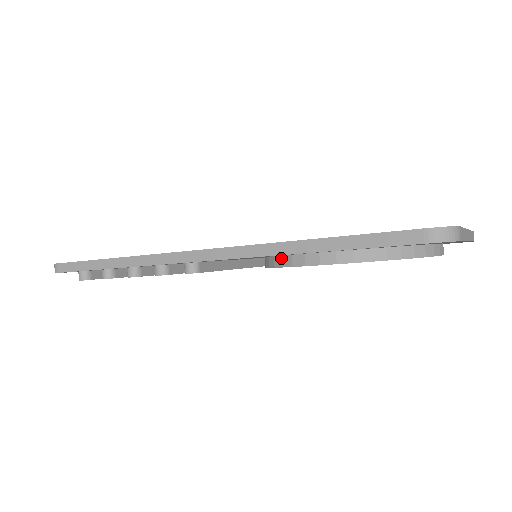
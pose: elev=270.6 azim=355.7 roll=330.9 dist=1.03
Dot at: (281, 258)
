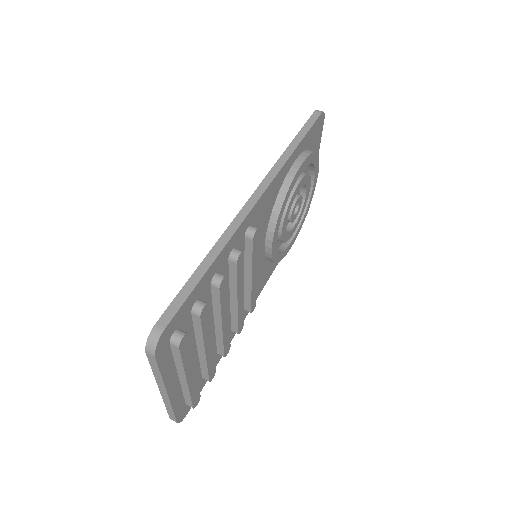
Dot at: (284, 184)
